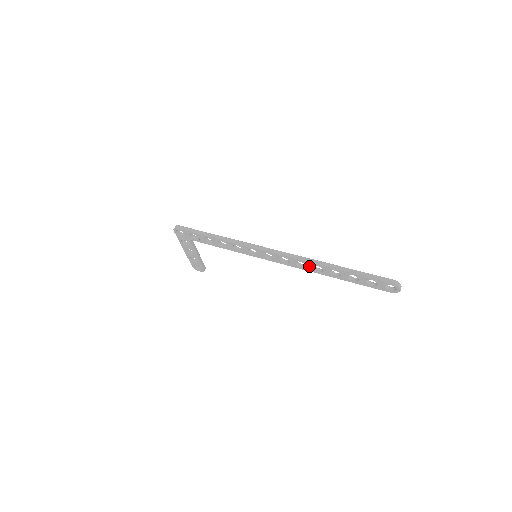
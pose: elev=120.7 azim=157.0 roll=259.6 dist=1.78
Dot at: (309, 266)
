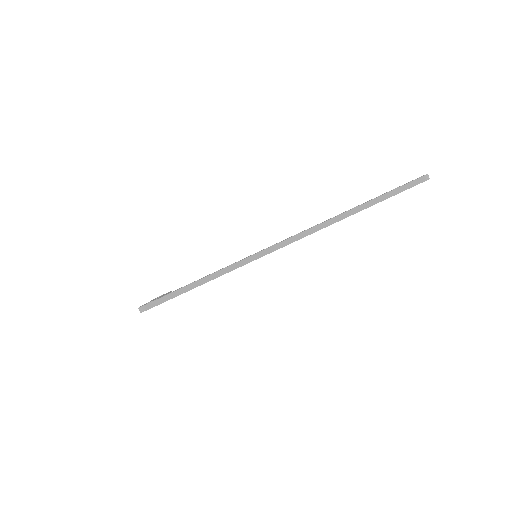
Dot at: occluded
